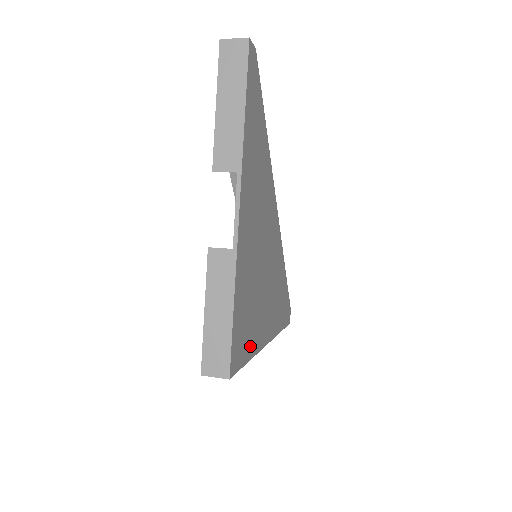
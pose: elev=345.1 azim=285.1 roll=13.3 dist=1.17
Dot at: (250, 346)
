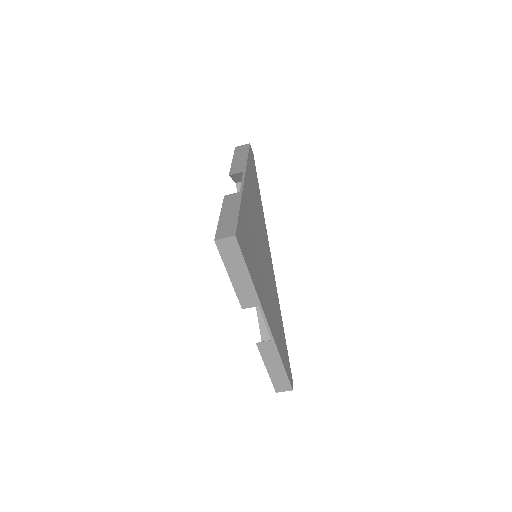
Dot at: (251, 271)
